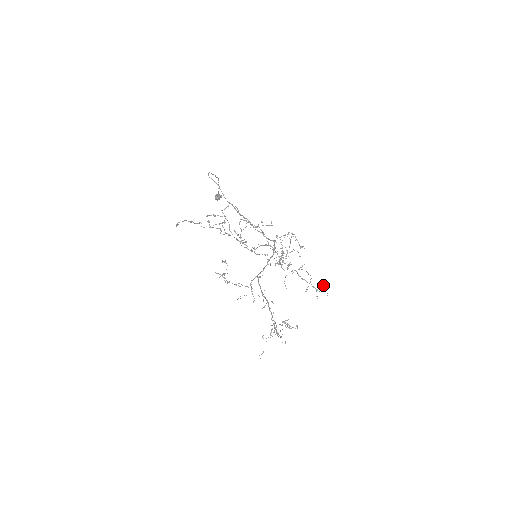
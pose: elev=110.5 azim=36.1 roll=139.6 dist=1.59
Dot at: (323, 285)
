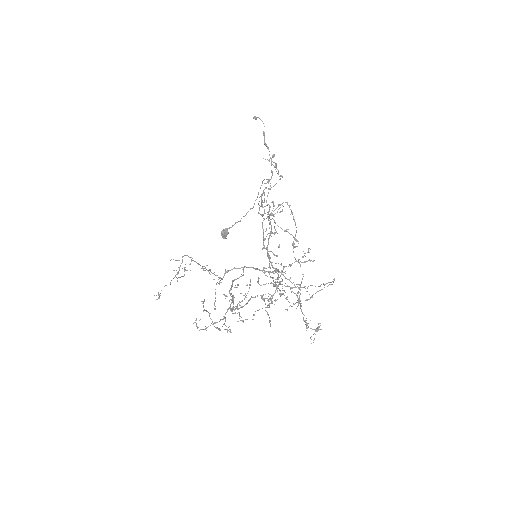
Dot at: occluded
